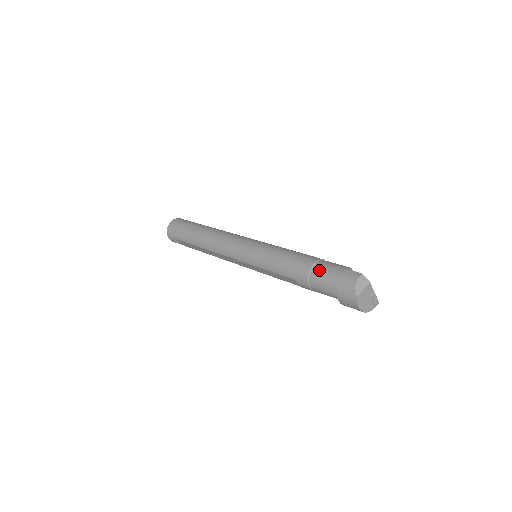
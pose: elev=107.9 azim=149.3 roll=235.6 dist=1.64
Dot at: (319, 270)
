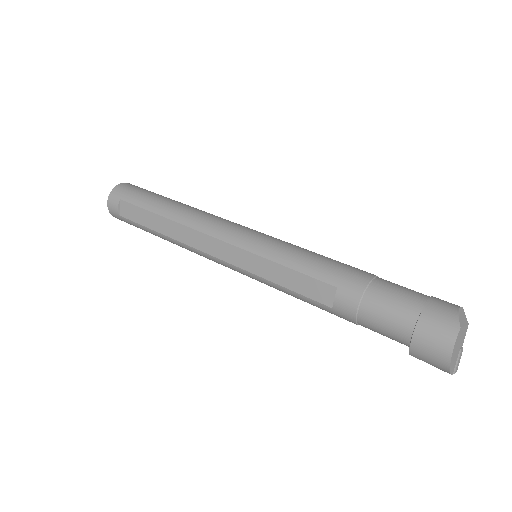
Dot at: (388, 283)
